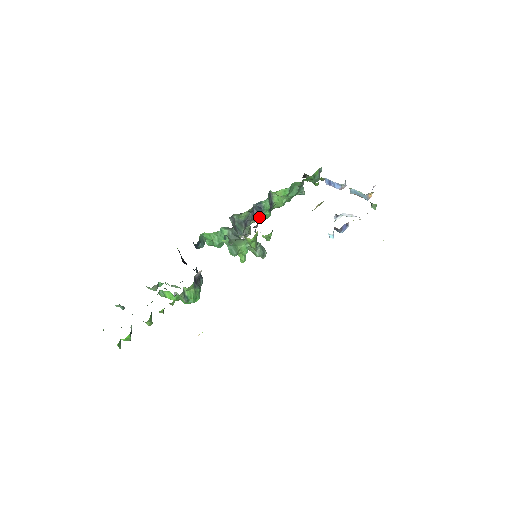
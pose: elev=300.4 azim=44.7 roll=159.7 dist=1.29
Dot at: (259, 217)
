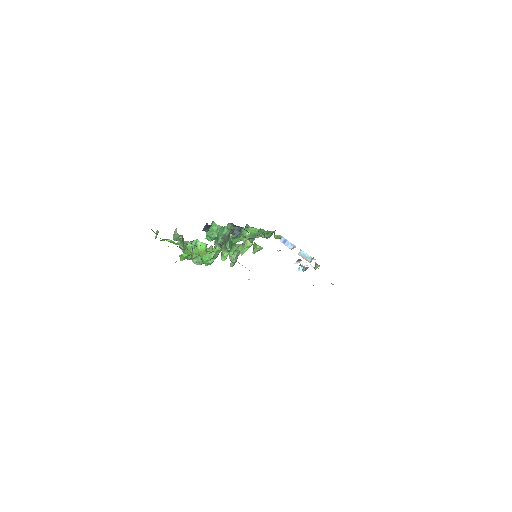
Dot at: (233, 238)
